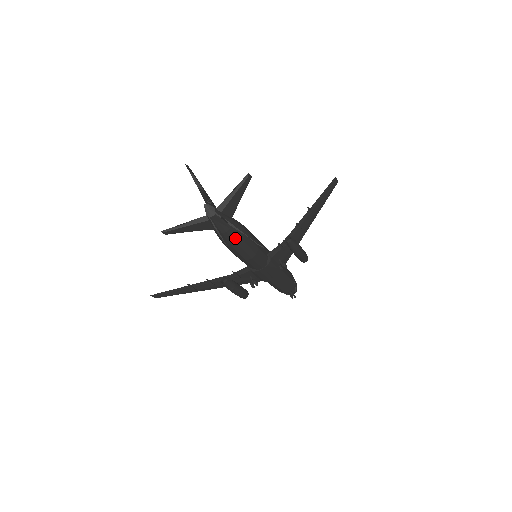
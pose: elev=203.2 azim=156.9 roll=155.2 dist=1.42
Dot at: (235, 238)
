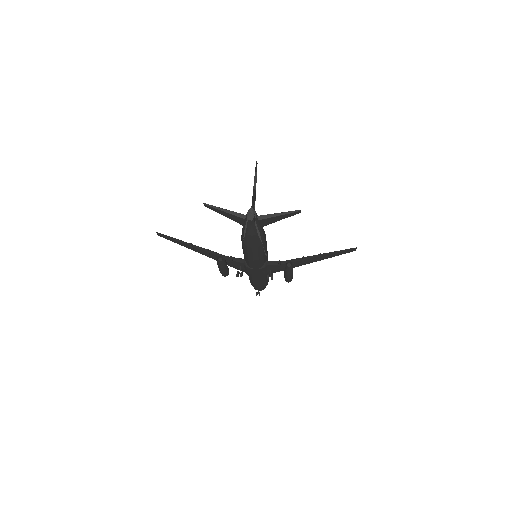
Dot at: (254, 243)
